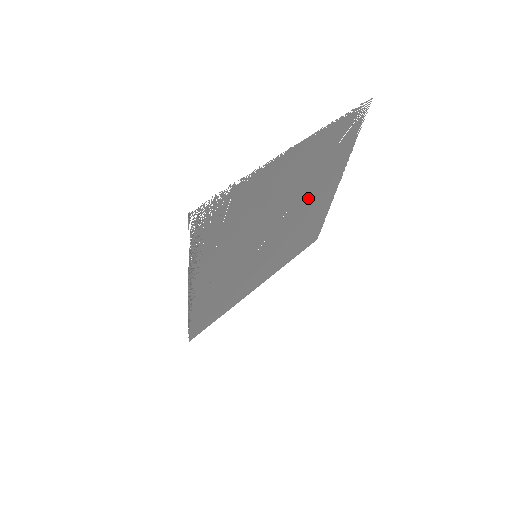
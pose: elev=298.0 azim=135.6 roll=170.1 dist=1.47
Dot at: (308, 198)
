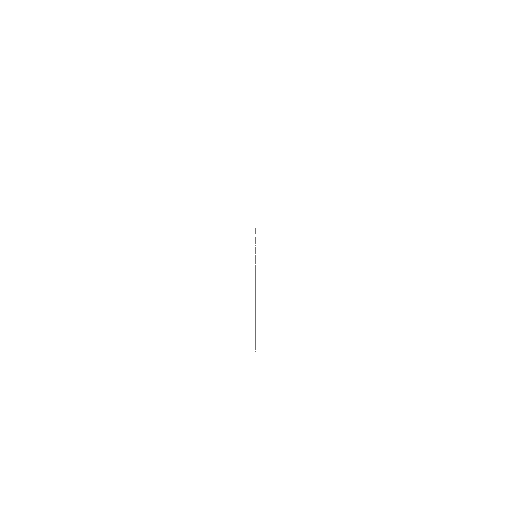
Dot at: occluded
